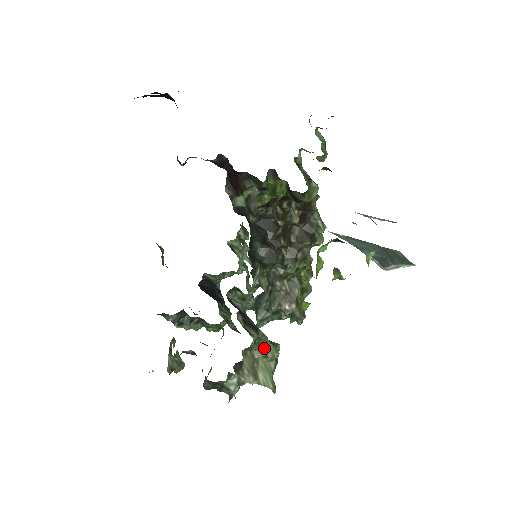
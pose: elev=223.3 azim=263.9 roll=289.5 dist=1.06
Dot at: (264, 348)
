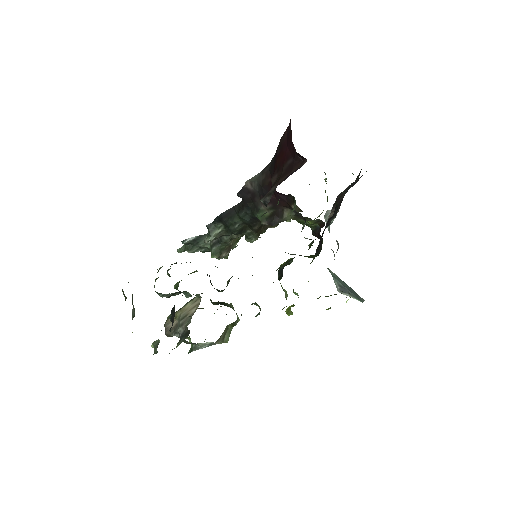
Dot at: (236, 321)
